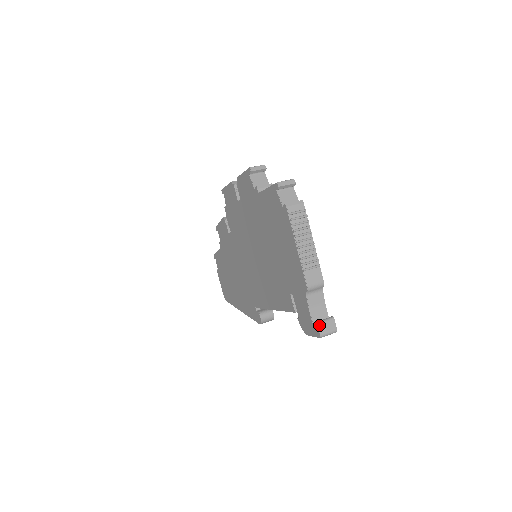
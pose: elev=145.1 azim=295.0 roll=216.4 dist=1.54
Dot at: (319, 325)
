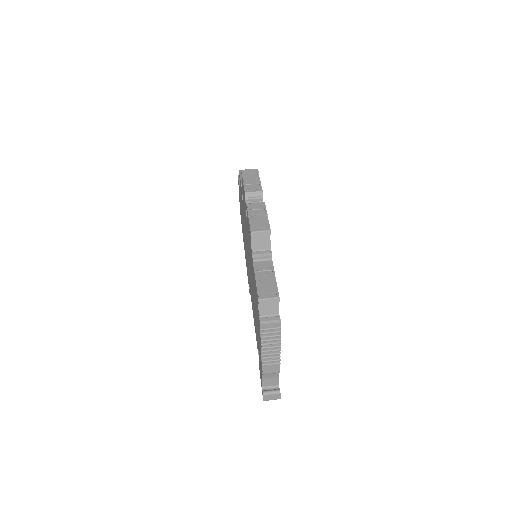
Dot at: (264, 396)
